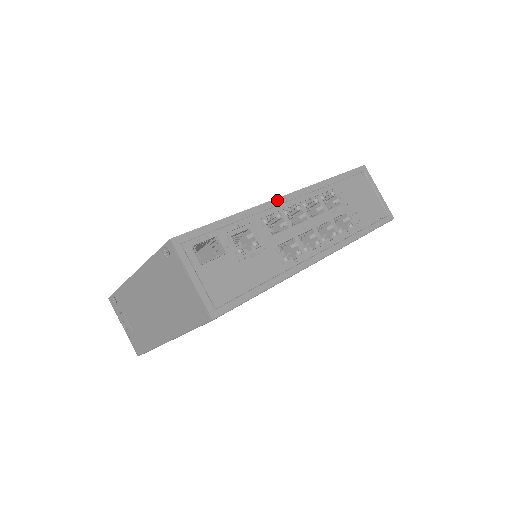
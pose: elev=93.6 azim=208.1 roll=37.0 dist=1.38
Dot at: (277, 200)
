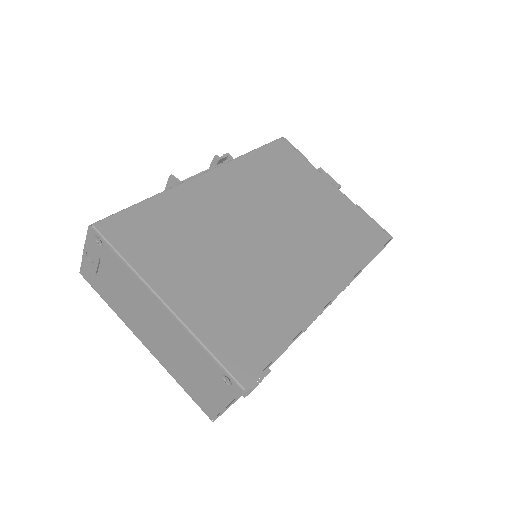
Dot at: occluded
